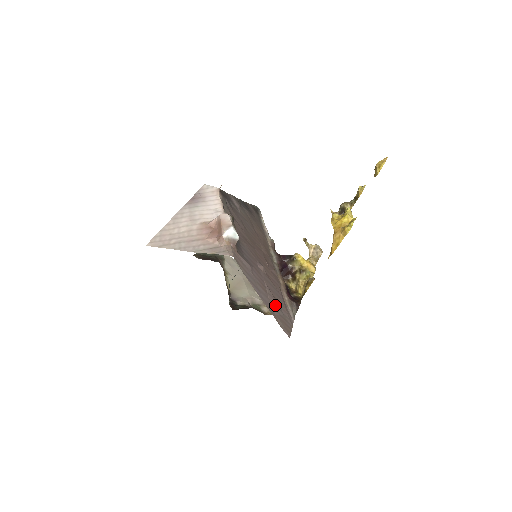
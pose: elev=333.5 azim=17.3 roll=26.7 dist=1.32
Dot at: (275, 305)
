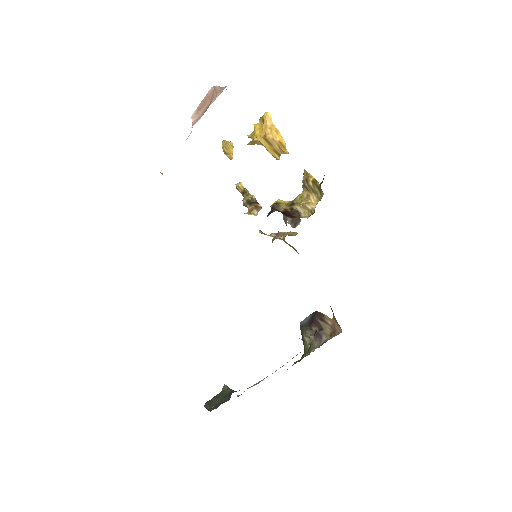
Dot at: occluded
